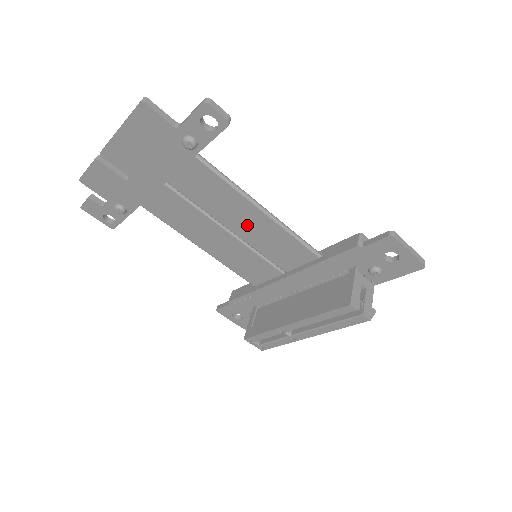
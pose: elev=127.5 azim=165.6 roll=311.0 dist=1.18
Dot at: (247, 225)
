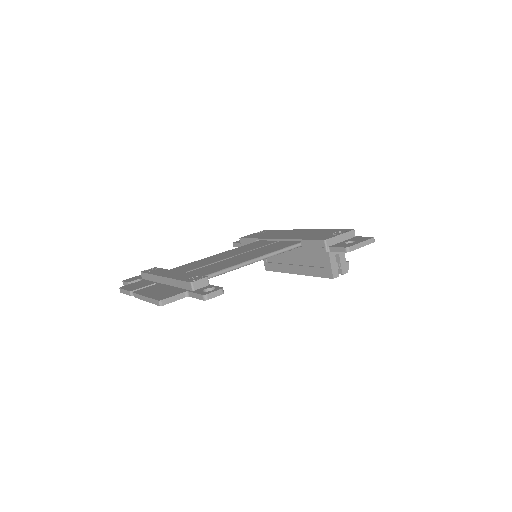
Dot at: occluded
